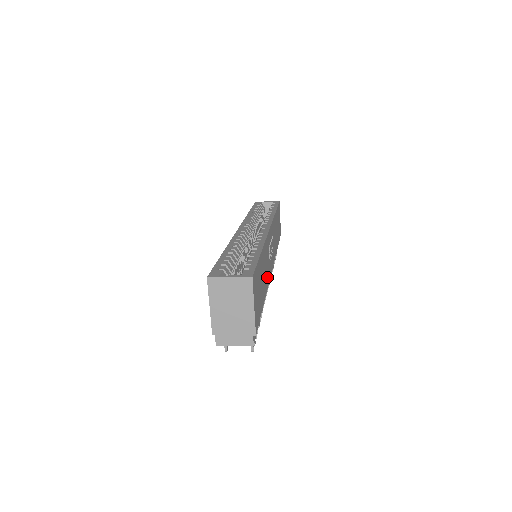
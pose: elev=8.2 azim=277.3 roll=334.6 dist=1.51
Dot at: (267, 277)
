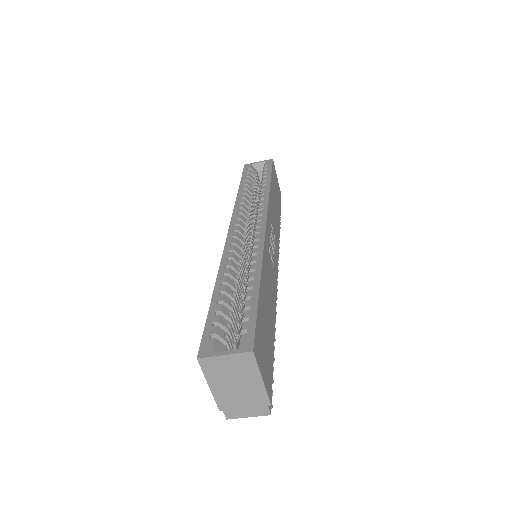
Dot at: (273, 293)
